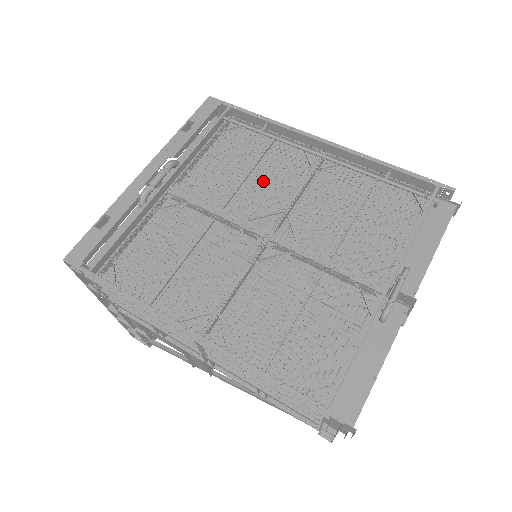
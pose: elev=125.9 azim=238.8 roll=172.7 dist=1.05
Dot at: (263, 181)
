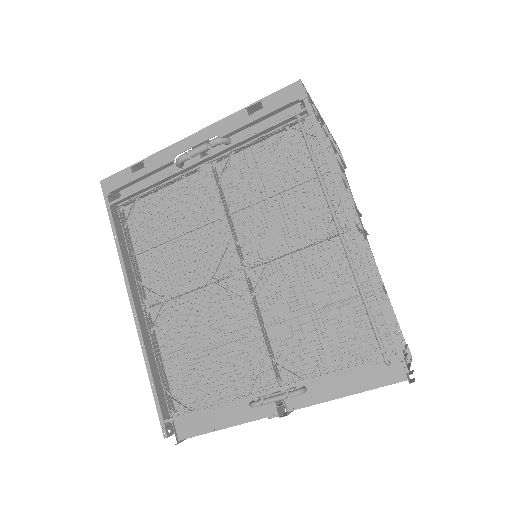
Dot at: (283, 210)
